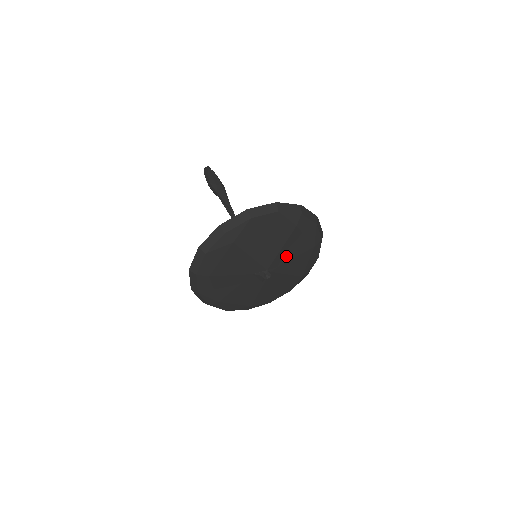
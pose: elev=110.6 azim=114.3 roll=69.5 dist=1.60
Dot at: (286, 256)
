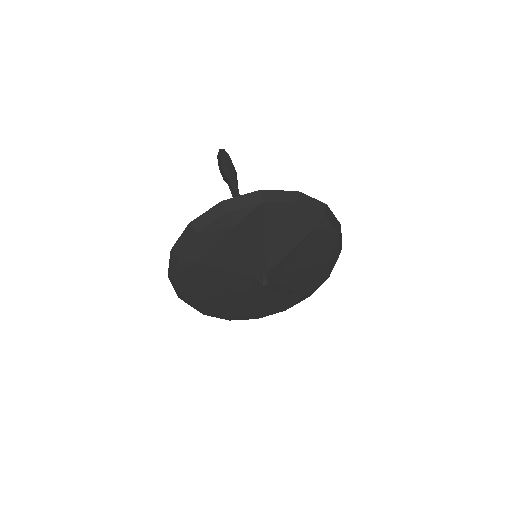
Dot at: (293, 263)
